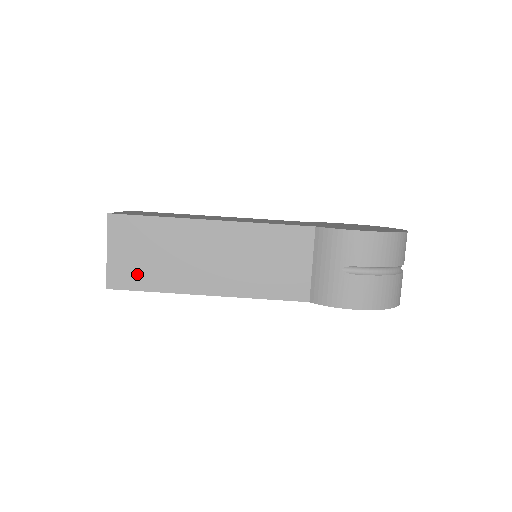
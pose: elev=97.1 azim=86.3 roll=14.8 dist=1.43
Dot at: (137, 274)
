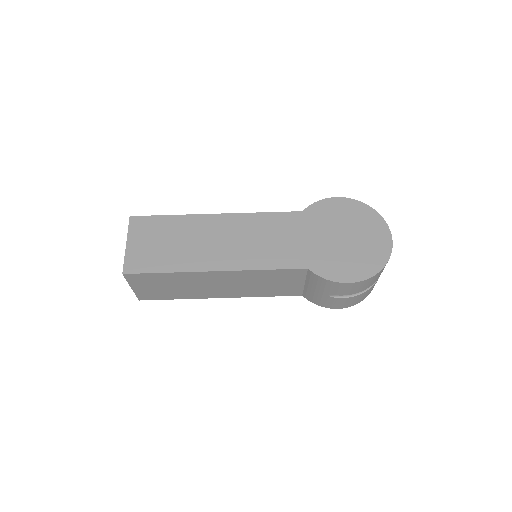
Dot at: (161, 294)
